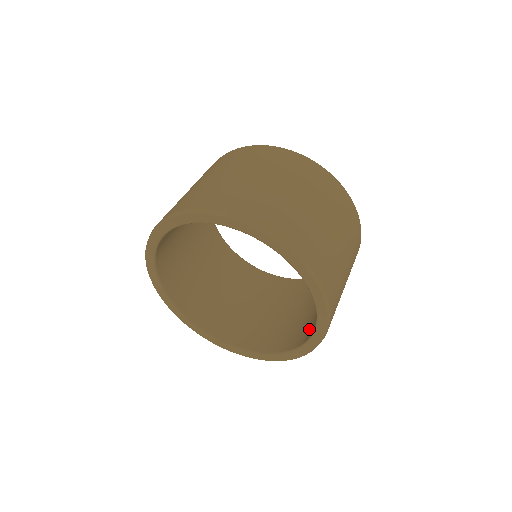
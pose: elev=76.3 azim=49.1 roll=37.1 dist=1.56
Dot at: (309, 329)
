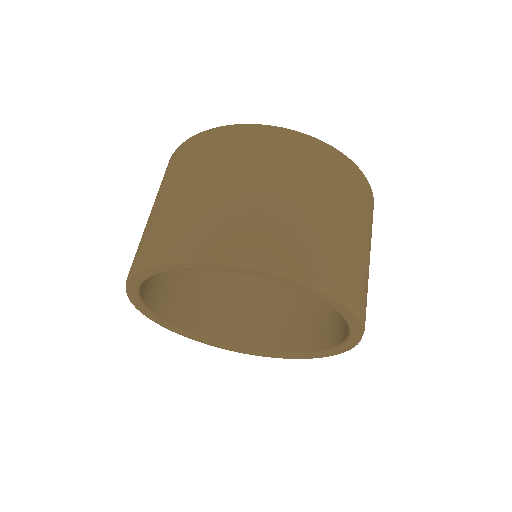
Dot at: occluded
